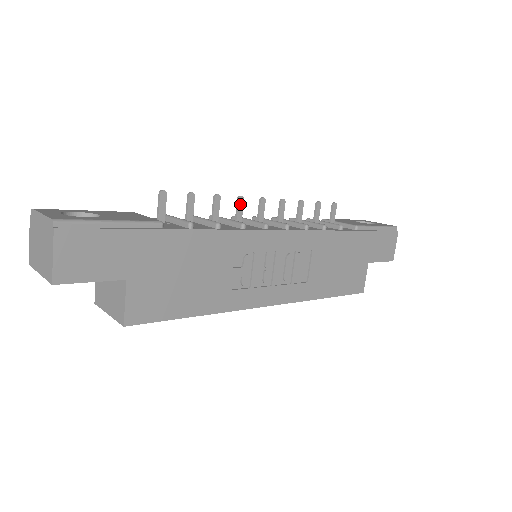
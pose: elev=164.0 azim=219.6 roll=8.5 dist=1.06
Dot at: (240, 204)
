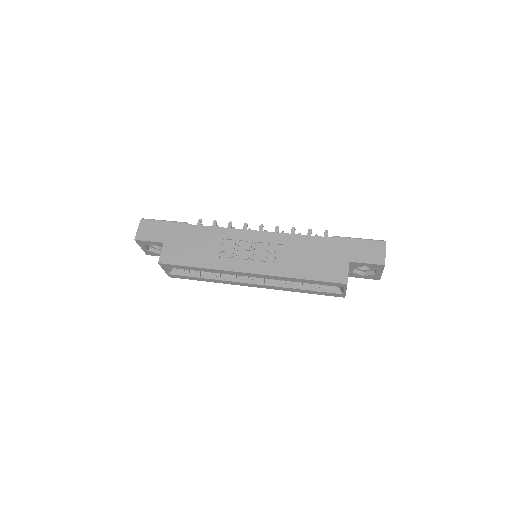
Dot at: (245, 227)
